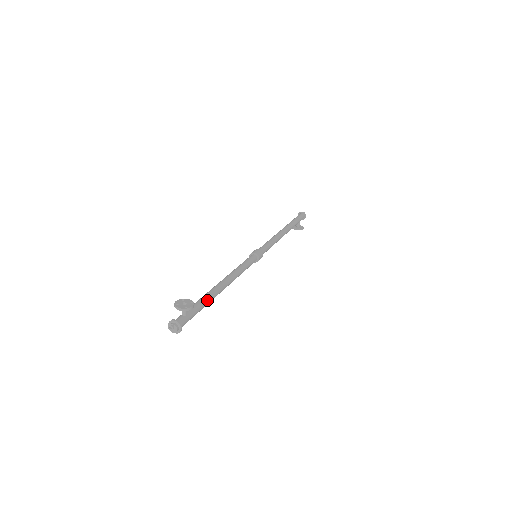
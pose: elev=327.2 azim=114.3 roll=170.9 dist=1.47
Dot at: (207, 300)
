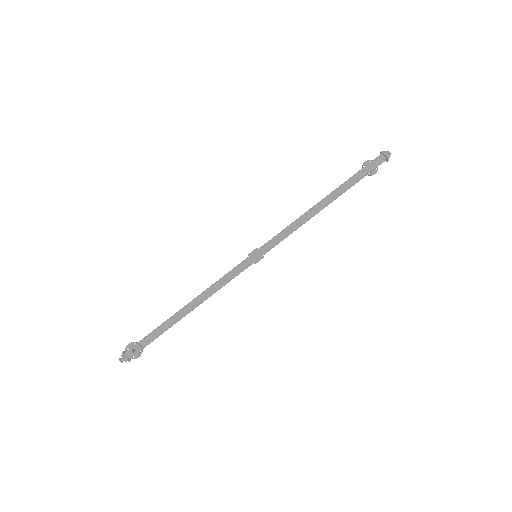
Dot at: (165, 330)
